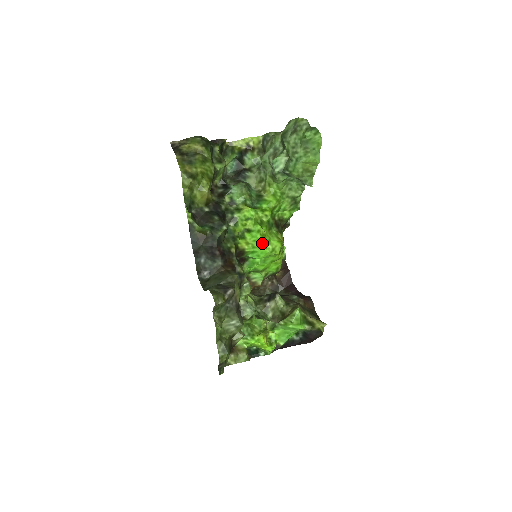
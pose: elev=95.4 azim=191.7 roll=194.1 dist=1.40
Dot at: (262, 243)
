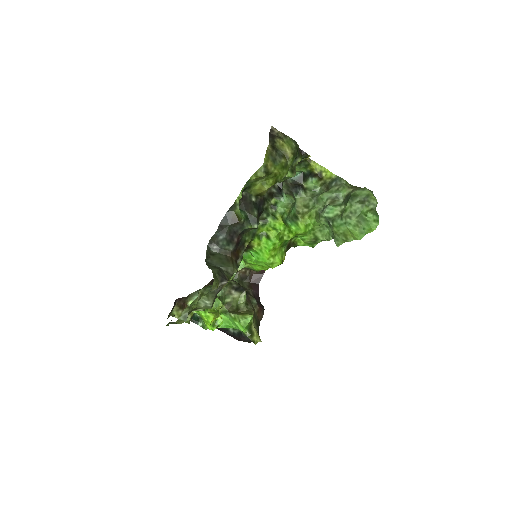
Dot at: (269, 253)
